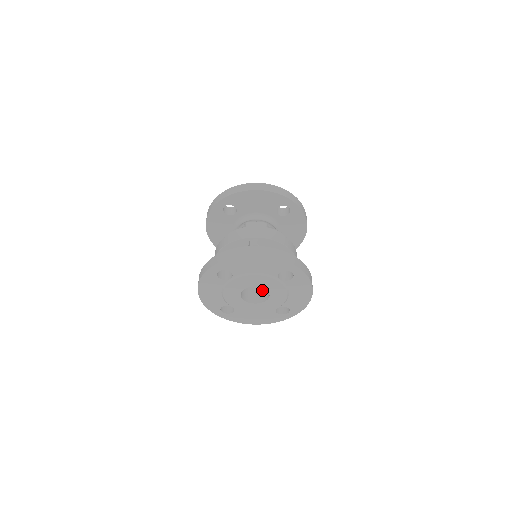
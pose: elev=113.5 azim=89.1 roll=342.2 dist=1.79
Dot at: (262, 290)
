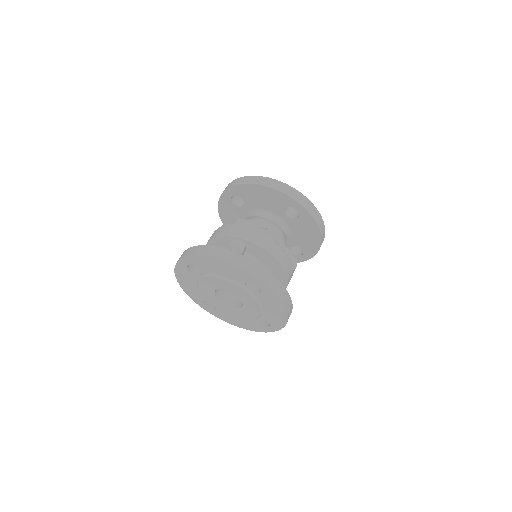
Dot at: occluded
